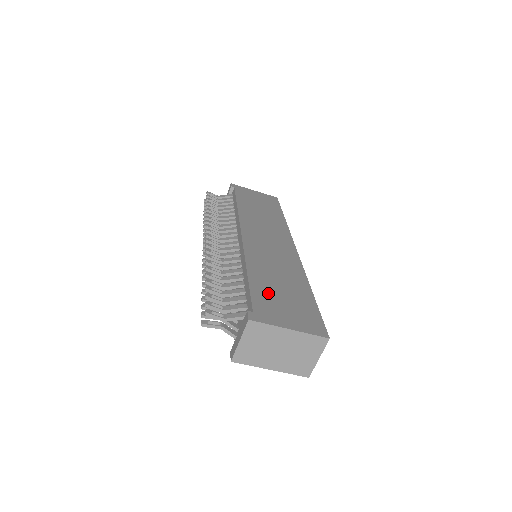
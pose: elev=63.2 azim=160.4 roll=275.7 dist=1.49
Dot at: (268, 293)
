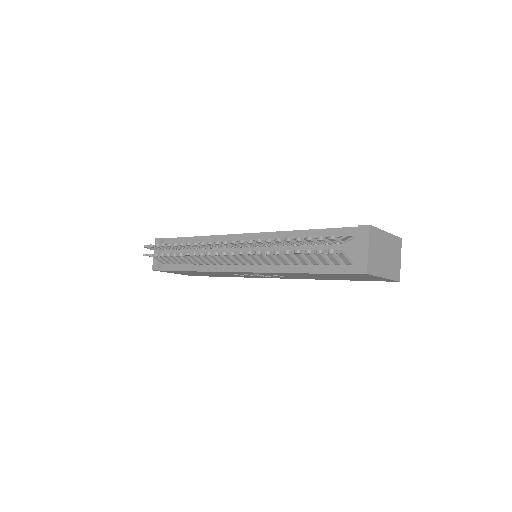
Dot at: occluded
